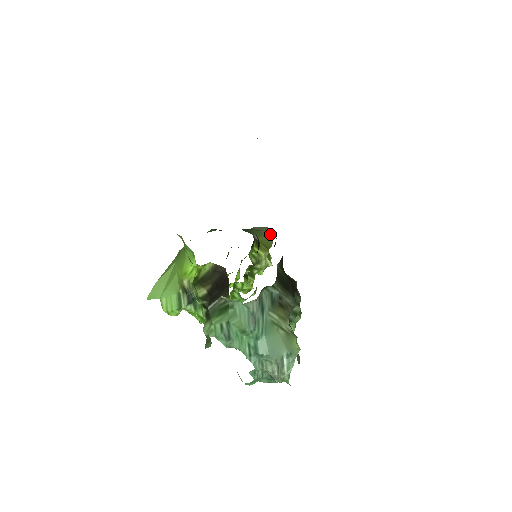
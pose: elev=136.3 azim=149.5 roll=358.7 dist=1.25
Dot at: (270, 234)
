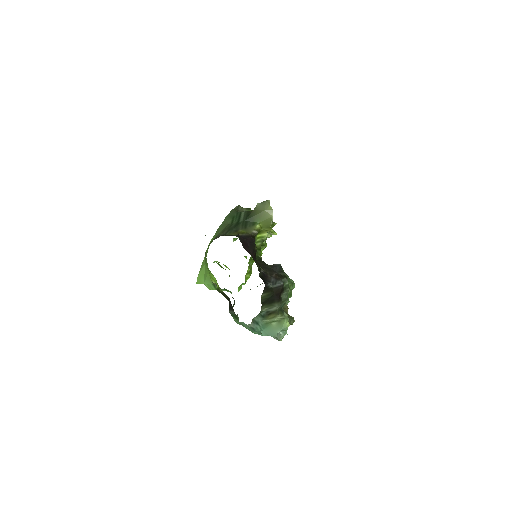
Dot at: (270, 212)
